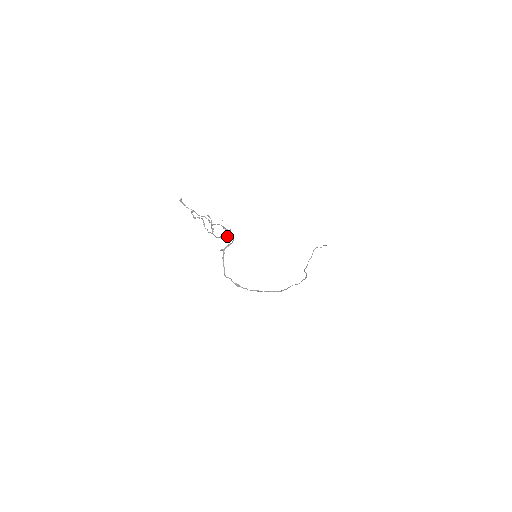
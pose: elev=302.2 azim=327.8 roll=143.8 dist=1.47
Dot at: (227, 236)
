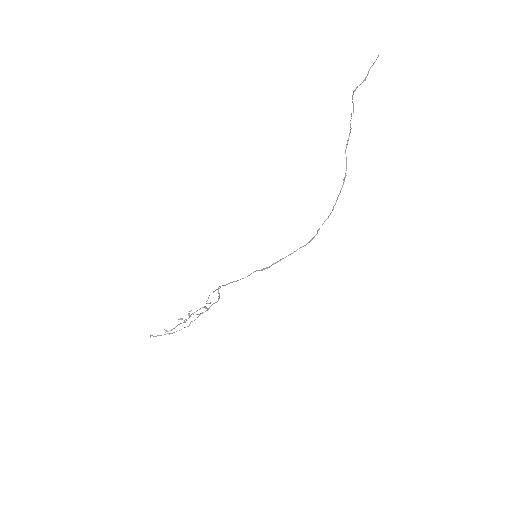
Dot at: occluded
